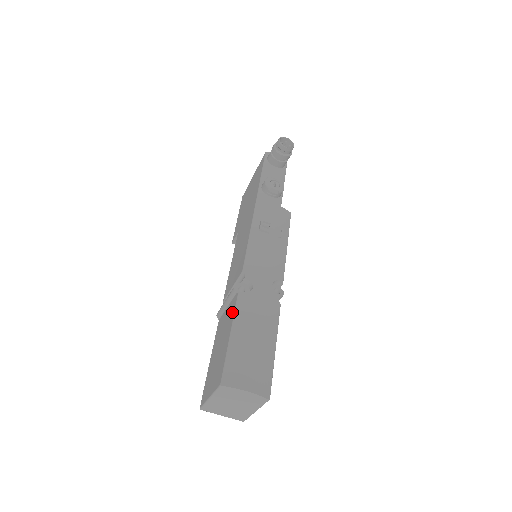
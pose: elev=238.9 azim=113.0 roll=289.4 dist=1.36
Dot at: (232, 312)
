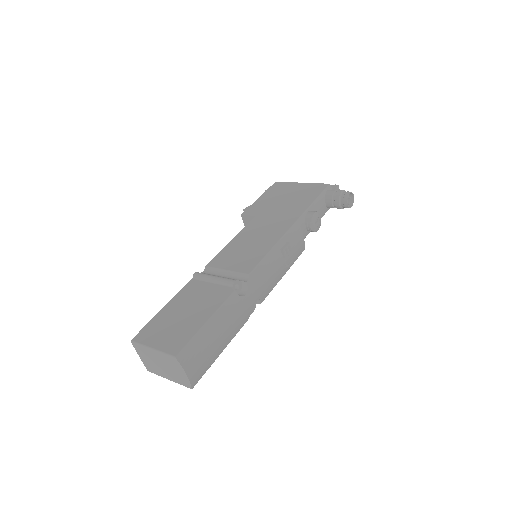
Dot at: (219, 300)
